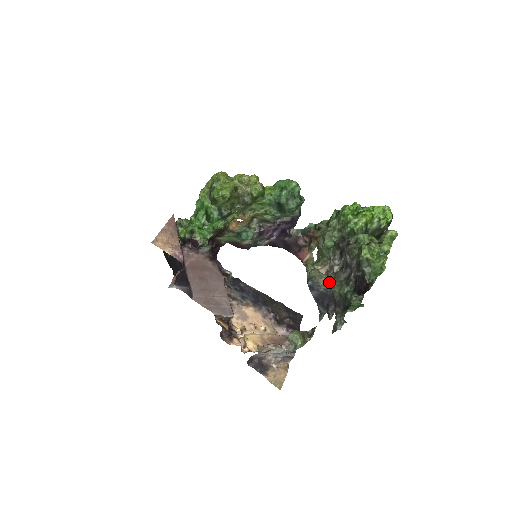
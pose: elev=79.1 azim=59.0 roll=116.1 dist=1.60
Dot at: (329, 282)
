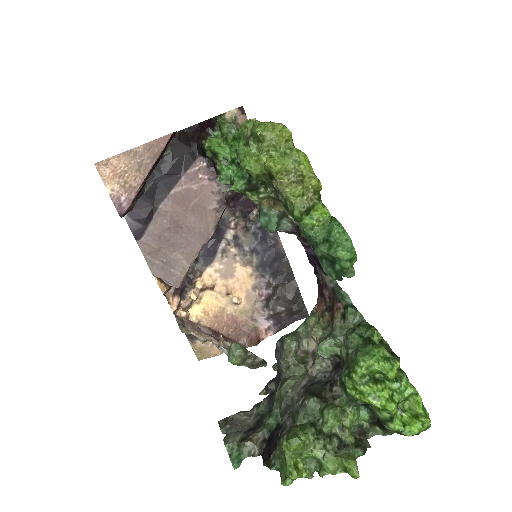
Dot at: (288, 373)
